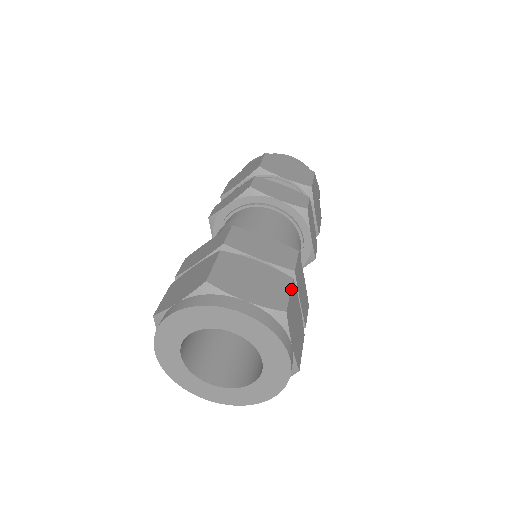
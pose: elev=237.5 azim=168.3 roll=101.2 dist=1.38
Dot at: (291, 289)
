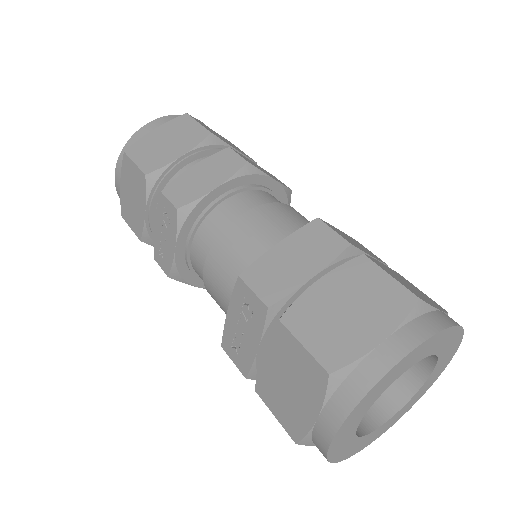
Dot at: occluded
